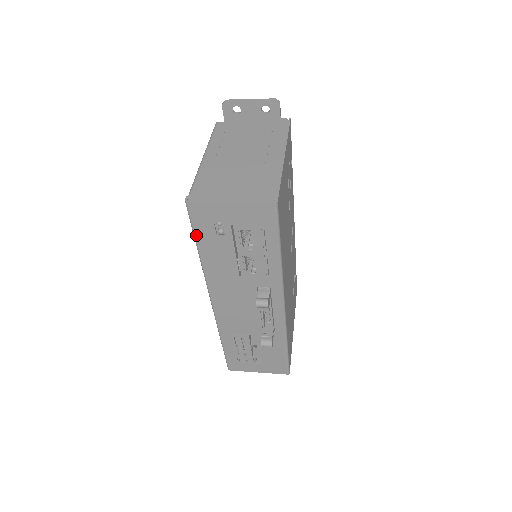
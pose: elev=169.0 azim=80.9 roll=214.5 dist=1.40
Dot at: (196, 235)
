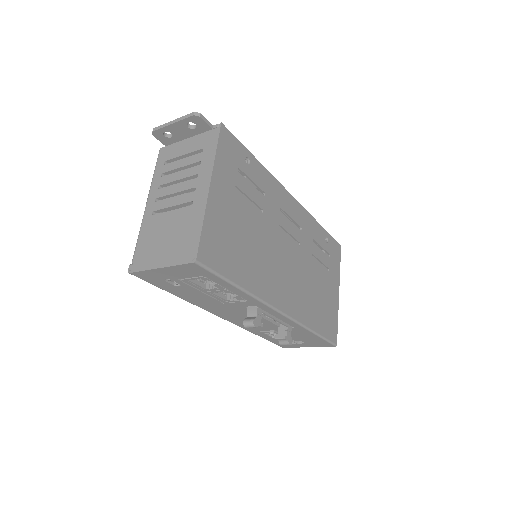
Dot at: (160, 288)
